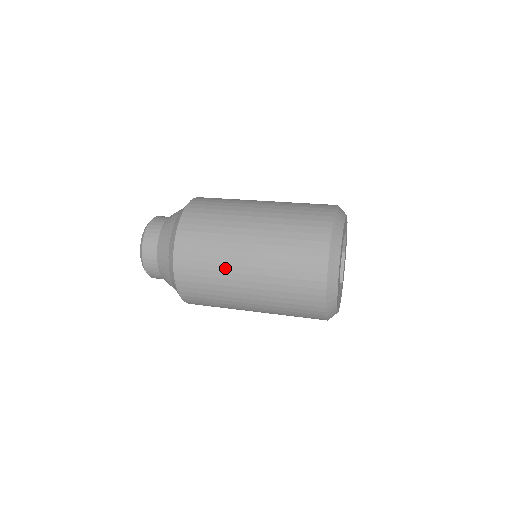
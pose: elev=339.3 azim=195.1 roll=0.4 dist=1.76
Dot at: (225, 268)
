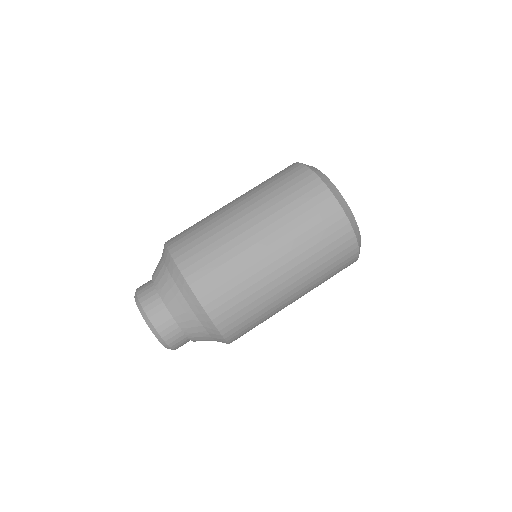
Dot at: (265, 290)
